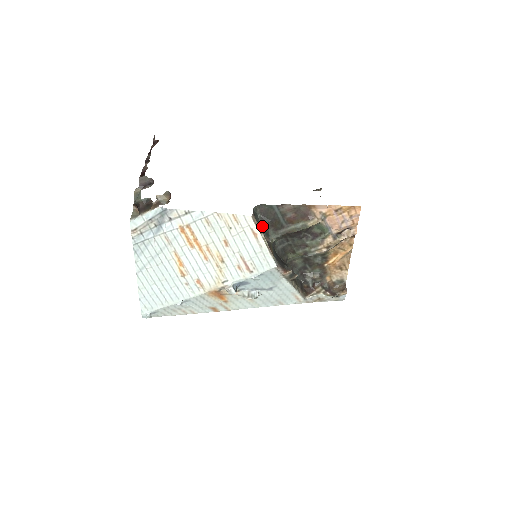
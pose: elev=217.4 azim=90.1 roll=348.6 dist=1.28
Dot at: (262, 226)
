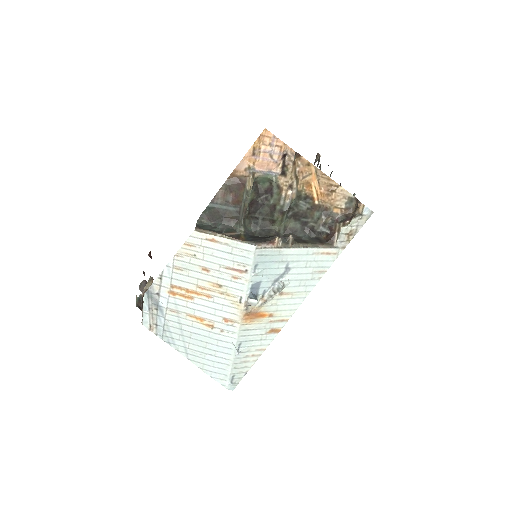
Dot at: (219, 229)
